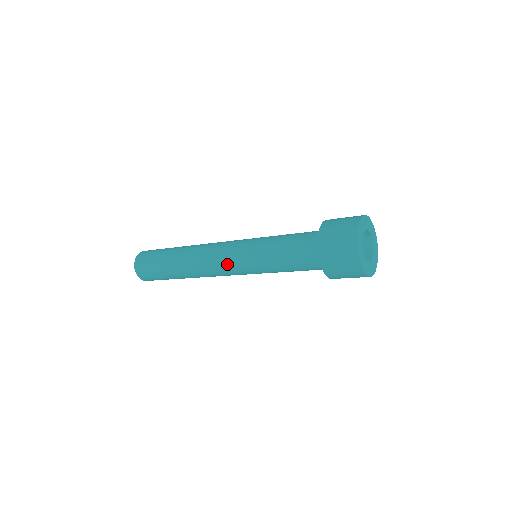
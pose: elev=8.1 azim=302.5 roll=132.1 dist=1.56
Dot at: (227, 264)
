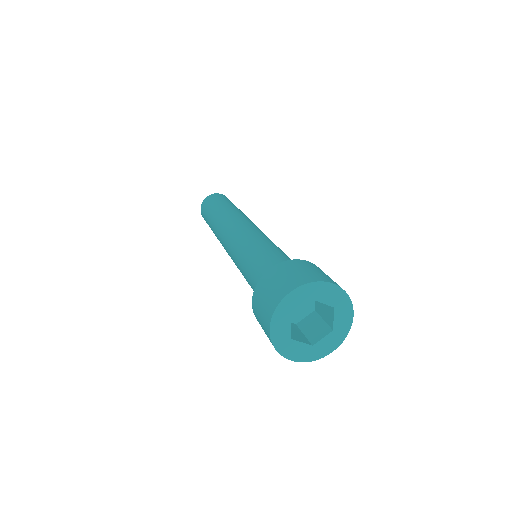
Dot at: occluded
